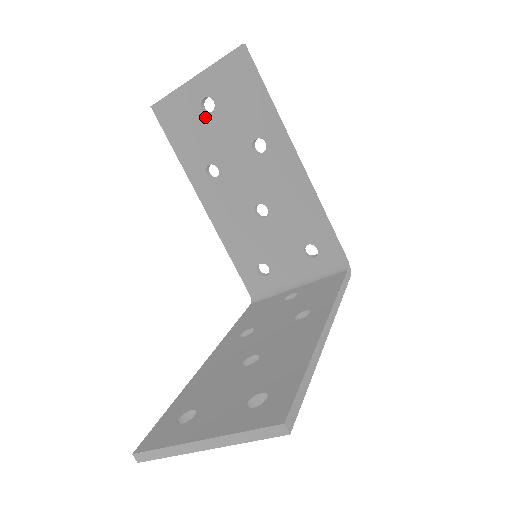
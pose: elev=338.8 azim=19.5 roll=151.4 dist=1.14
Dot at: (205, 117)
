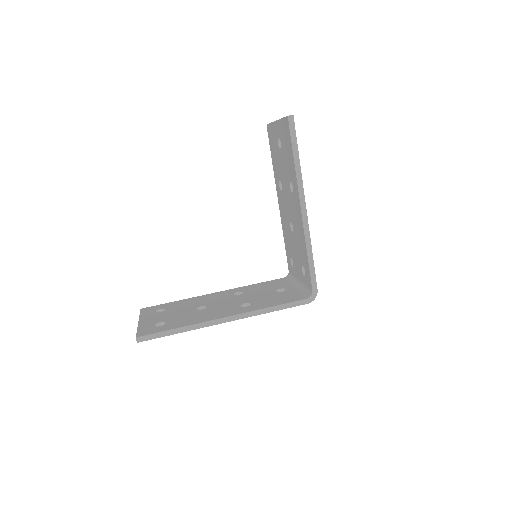
Dot at: (279, 149)
